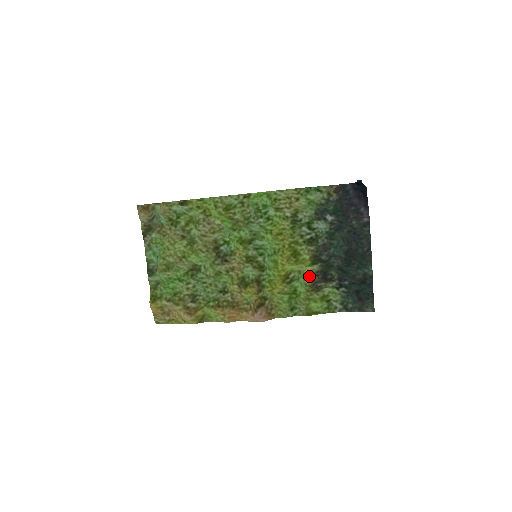
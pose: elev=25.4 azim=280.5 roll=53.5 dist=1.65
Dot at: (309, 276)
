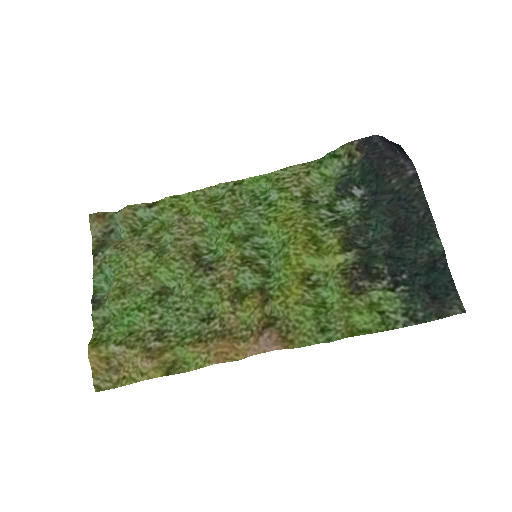
Dot at: (342, 271)
